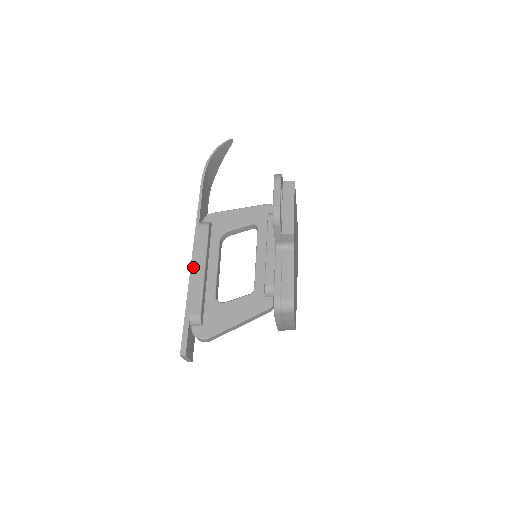
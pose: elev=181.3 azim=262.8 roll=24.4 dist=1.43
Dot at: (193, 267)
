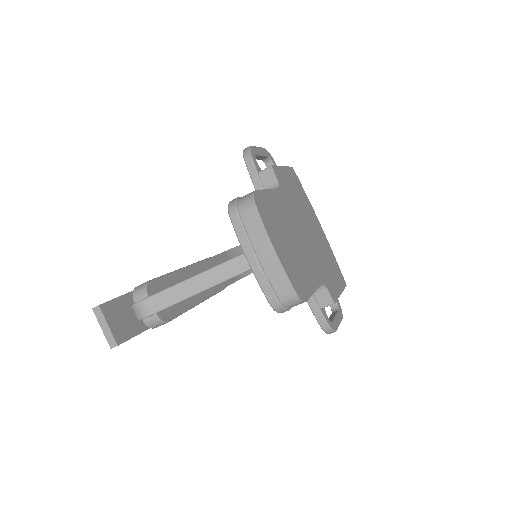
Dot at: occluded
